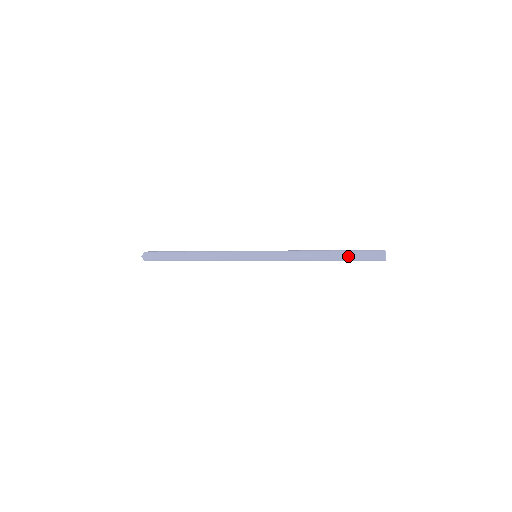
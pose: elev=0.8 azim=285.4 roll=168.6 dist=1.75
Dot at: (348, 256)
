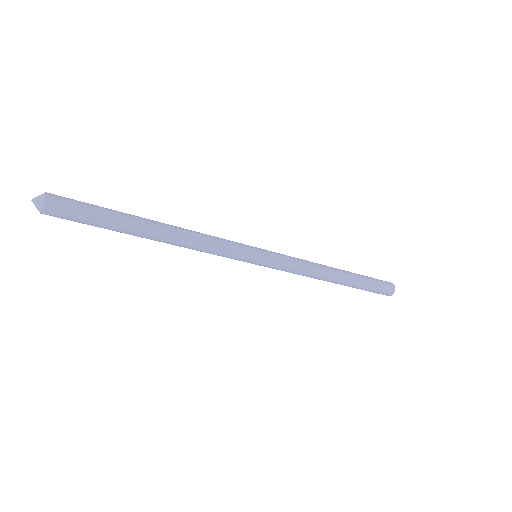
Dot at: (365, 280)
